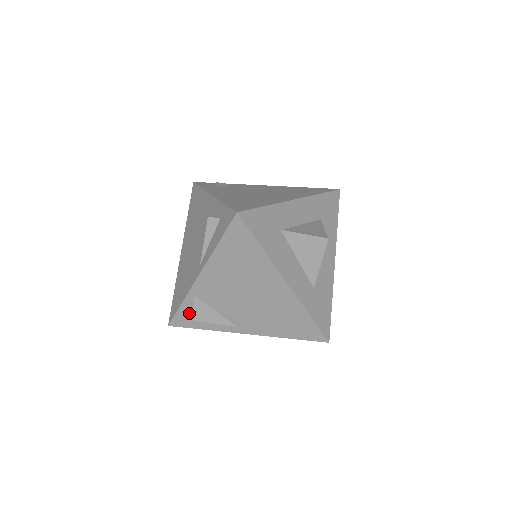
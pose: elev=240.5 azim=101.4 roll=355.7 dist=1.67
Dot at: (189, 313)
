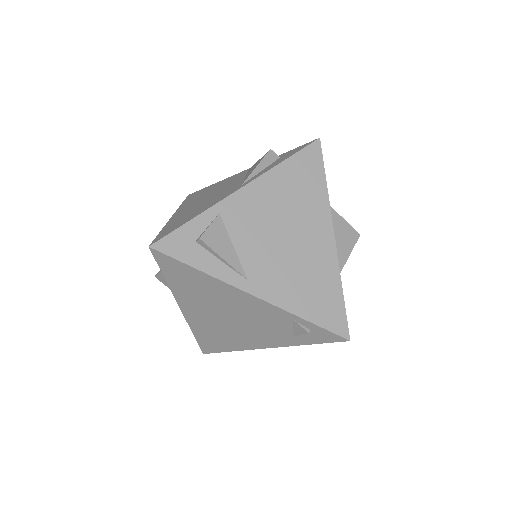
Dot at: (194, 236)
